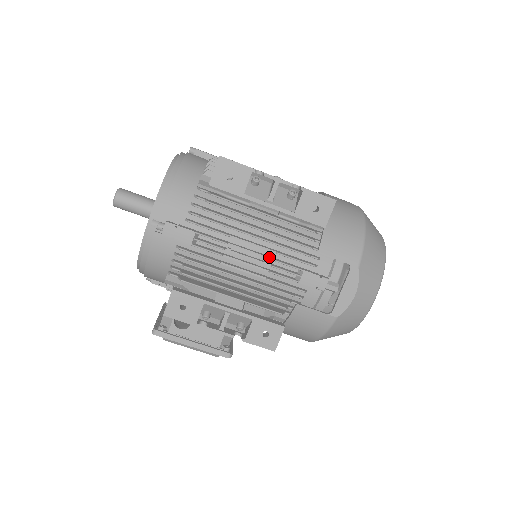
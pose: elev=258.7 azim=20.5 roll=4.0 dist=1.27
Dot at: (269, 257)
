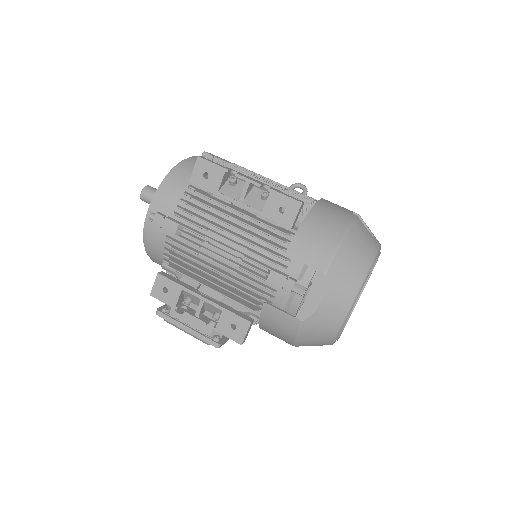
Dot at: (241, 253)
